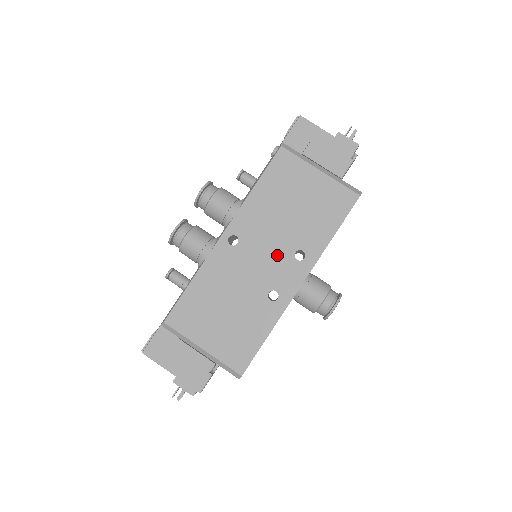
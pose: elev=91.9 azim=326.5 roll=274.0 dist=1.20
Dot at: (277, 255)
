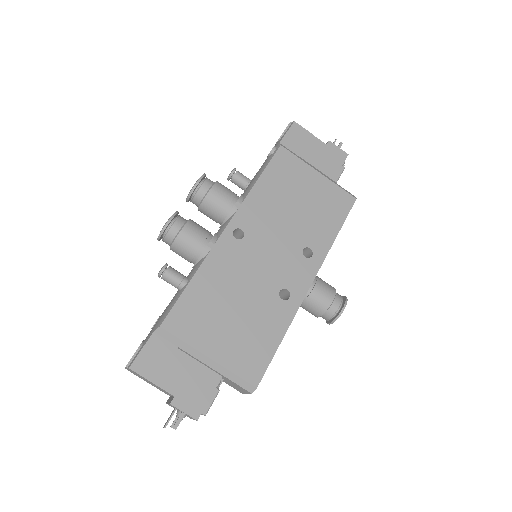
Dot at: (285, 251)
